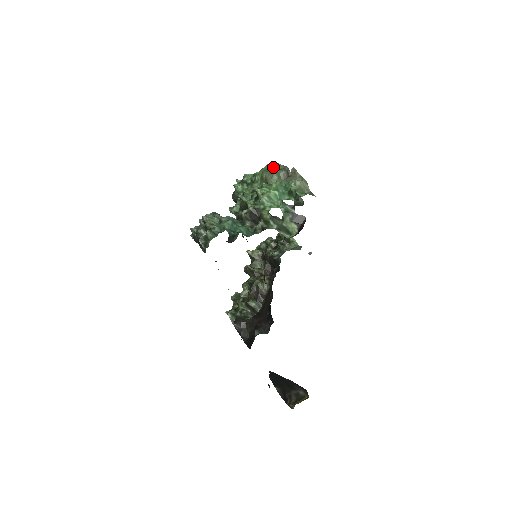
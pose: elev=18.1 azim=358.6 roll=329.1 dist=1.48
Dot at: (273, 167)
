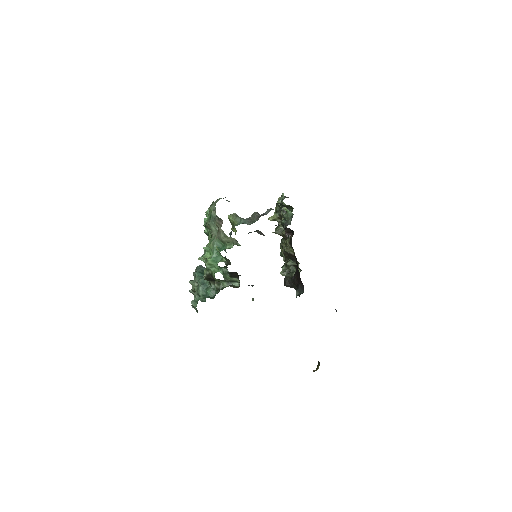
Dot at: occluded
